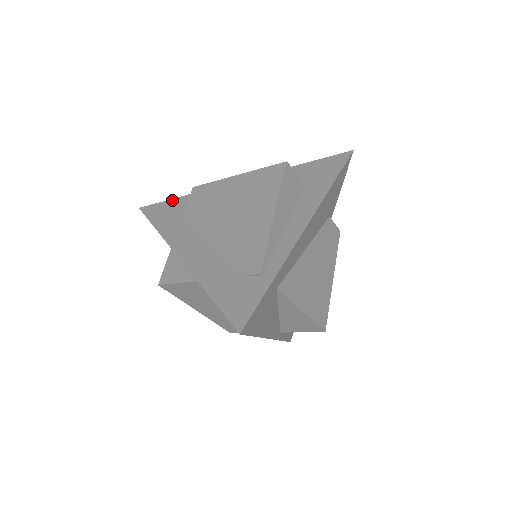
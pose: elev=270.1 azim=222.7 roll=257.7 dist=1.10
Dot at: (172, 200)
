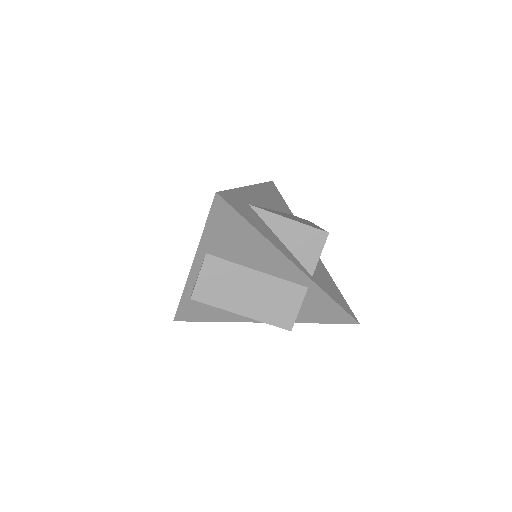
Dot at: occluded
